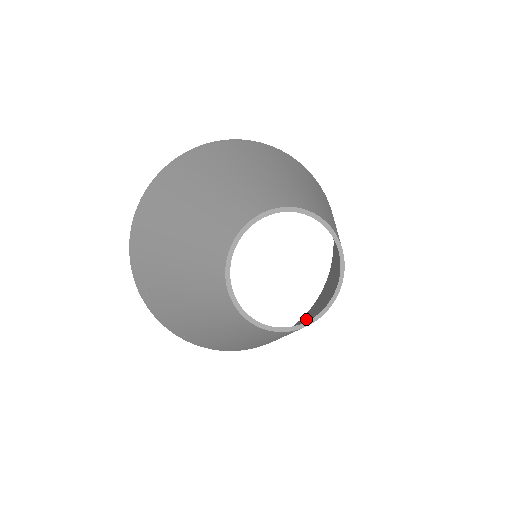
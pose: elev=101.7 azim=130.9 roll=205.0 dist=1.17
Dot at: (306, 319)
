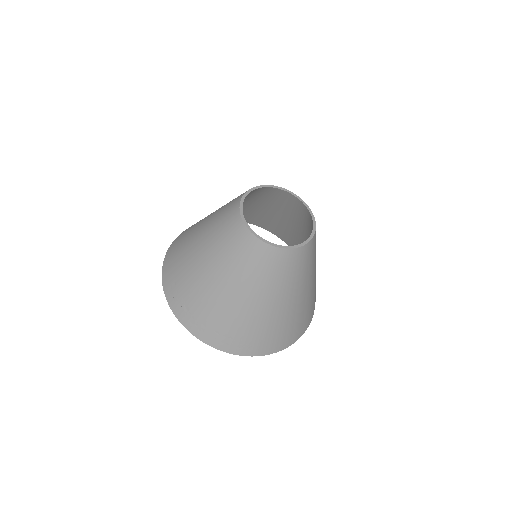
Dot at: occluded
